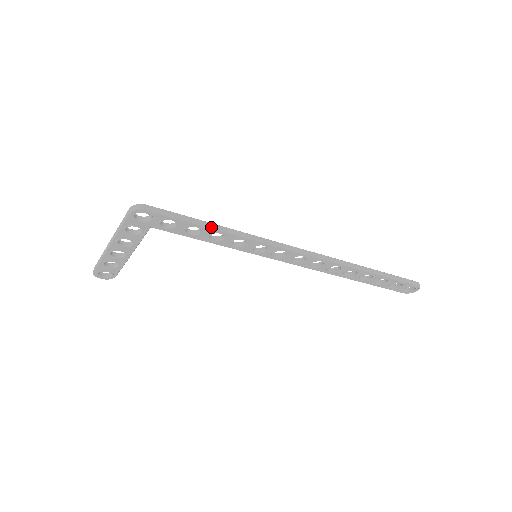
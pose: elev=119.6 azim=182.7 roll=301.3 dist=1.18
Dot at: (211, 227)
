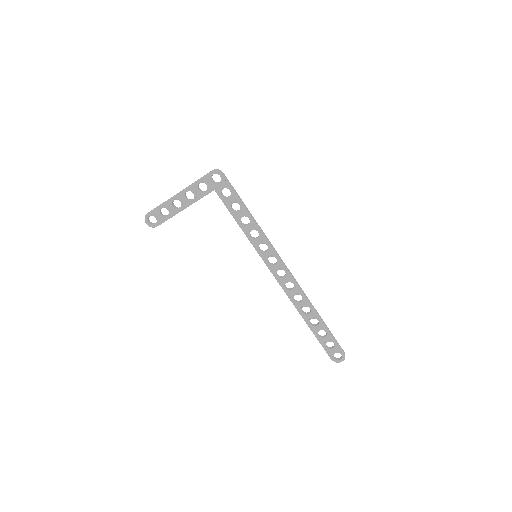
Dot at: (247, 210)
